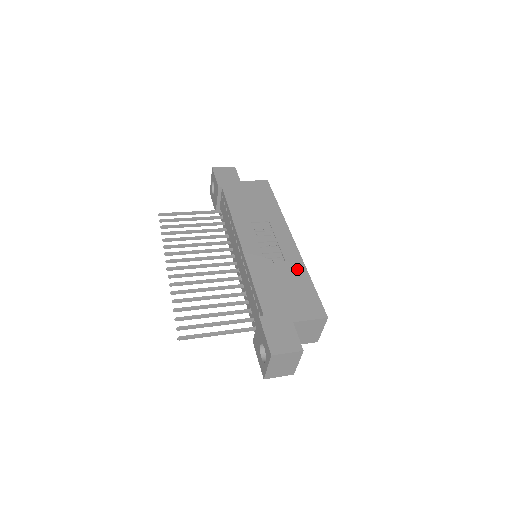
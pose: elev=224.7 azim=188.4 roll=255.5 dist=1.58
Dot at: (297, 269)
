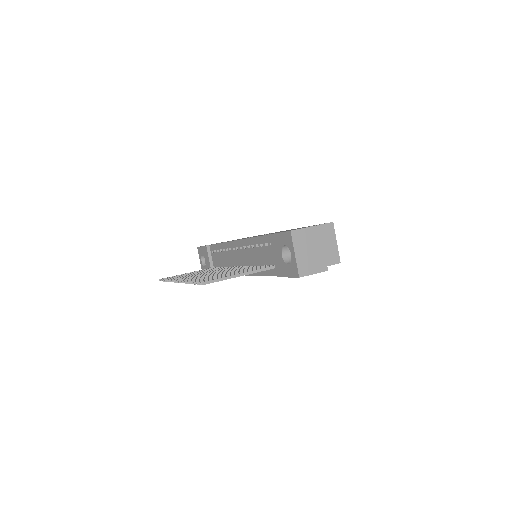
Dot at: occluded
